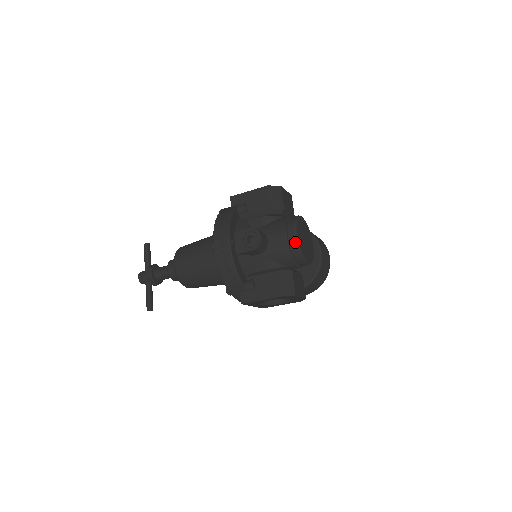
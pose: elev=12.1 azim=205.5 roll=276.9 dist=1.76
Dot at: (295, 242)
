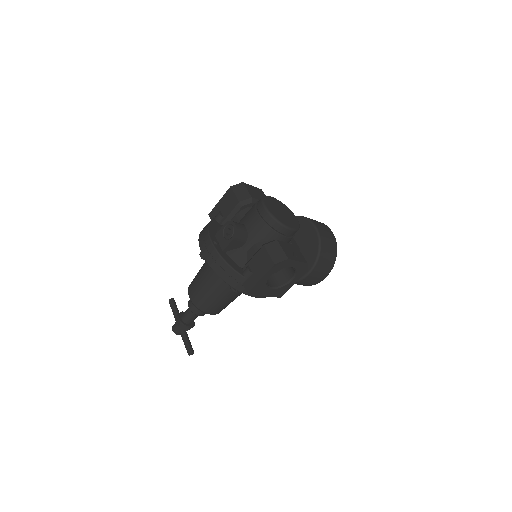
Dot at: (267, 214)
